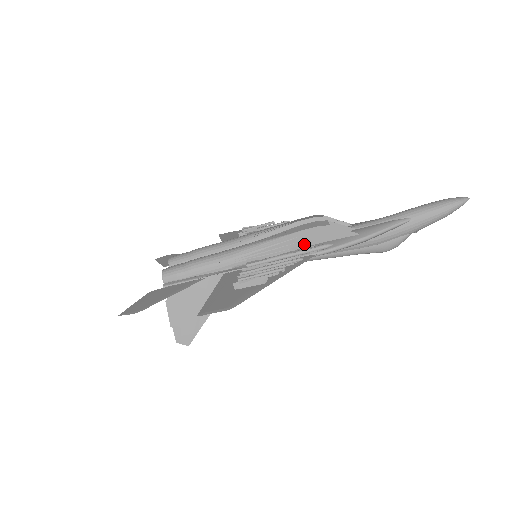
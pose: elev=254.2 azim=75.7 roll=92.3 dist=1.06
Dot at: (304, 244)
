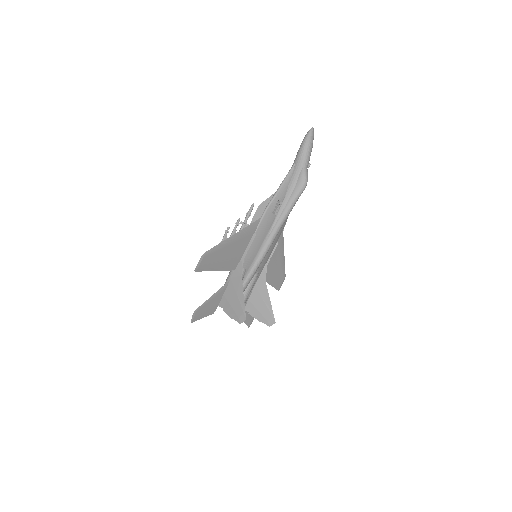
Dot at: occluded
